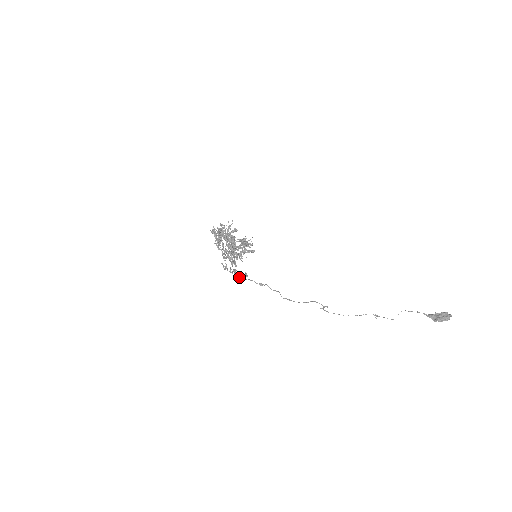
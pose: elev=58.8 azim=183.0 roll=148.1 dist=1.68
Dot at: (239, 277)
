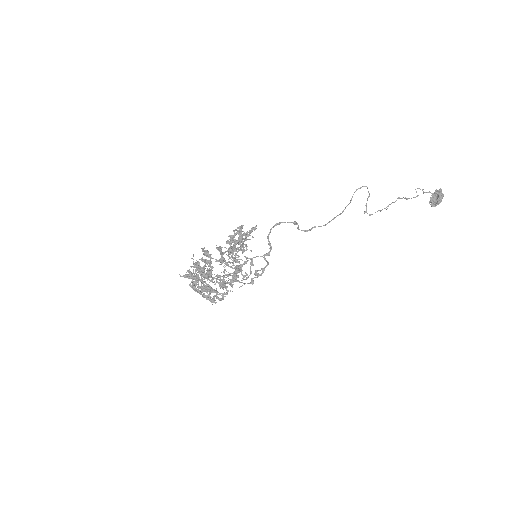
Dot at: (259, 270)
